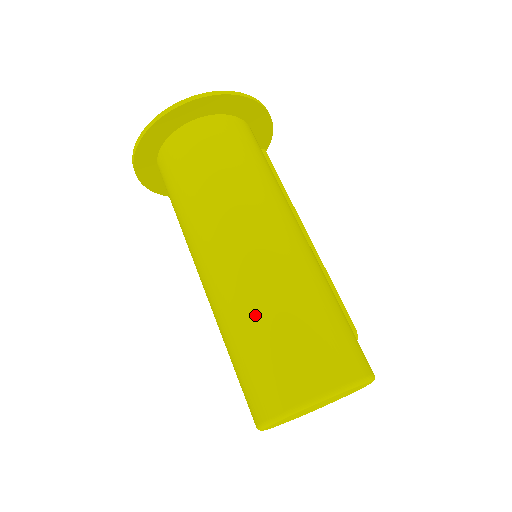
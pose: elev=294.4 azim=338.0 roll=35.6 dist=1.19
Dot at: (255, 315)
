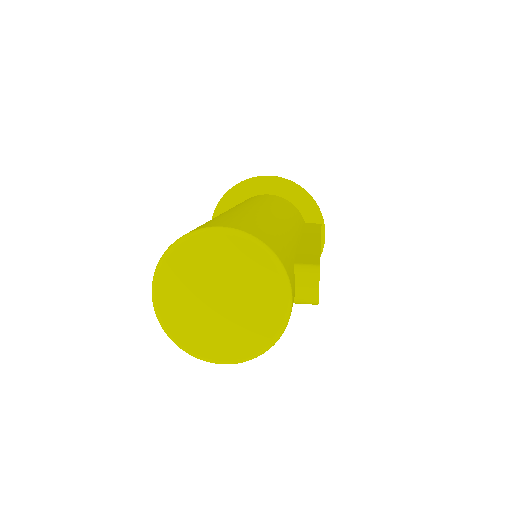
Dot at: occluded
